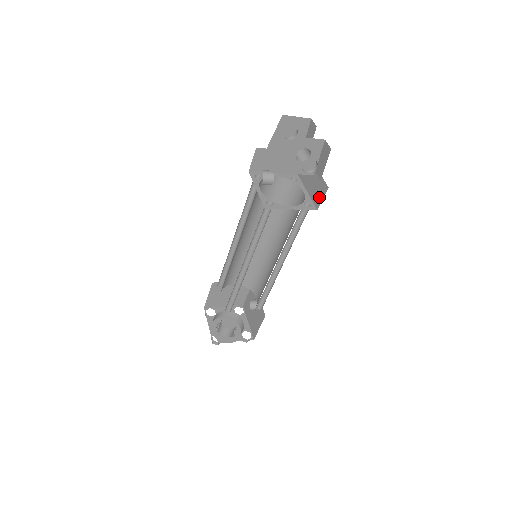
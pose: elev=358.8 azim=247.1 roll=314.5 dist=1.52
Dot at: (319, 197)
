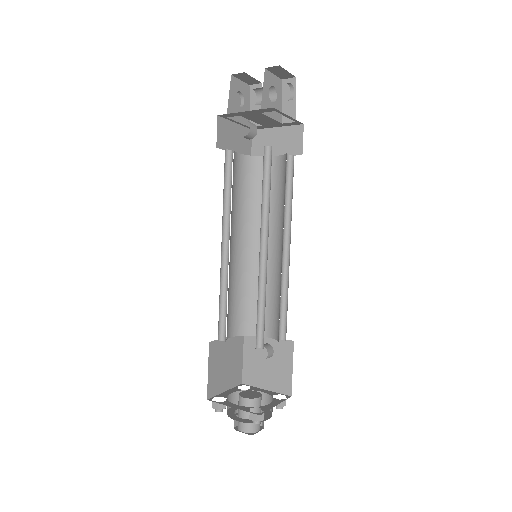
Dot at: (297, 143)
